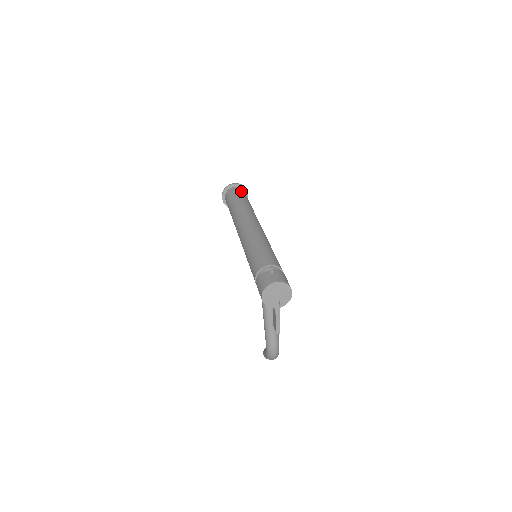
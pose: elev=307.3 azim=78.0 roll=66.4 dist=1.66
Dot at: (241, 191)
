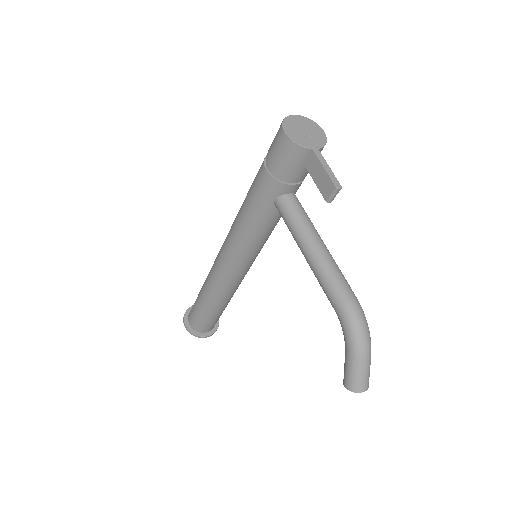
Dot at: occluded
